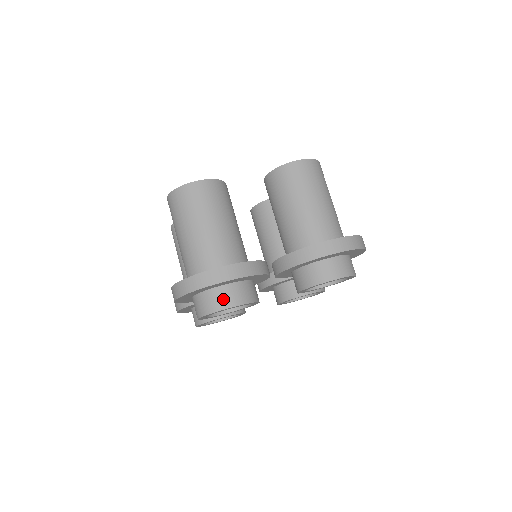
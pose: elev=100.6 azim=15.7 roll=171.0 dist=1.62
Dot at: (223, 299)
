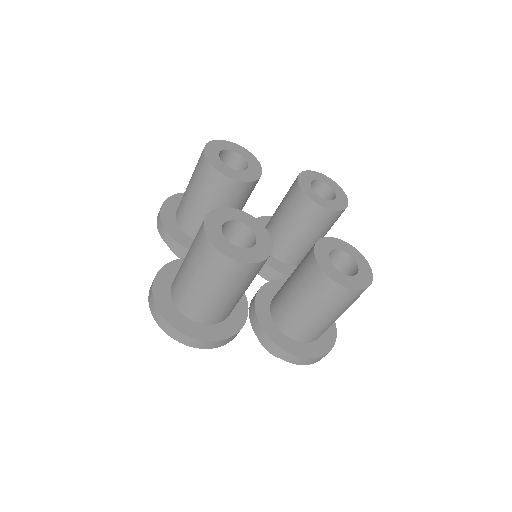
Dot at: occluded
